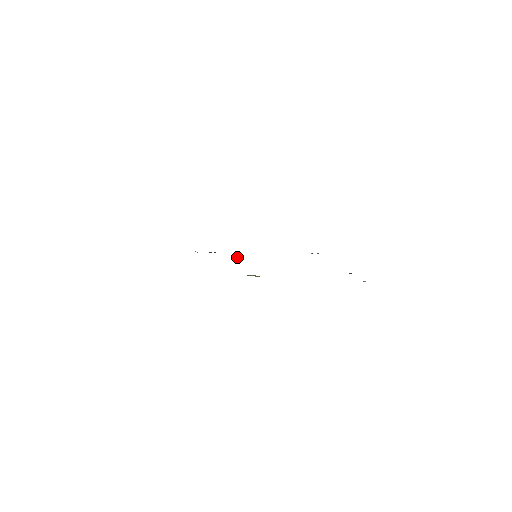
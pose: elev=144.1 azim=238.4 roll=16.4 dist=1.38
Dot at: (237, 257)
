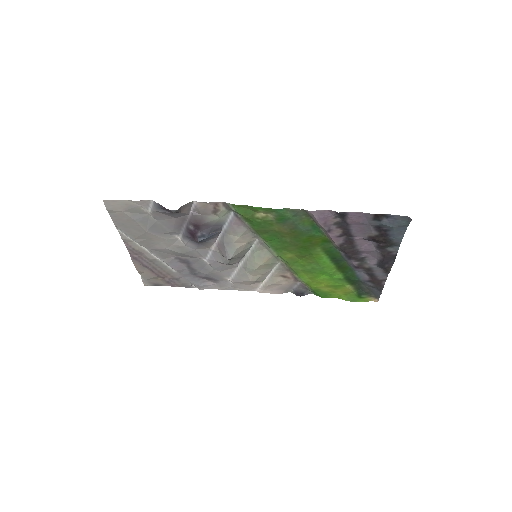
Dot at: (239, 244)
